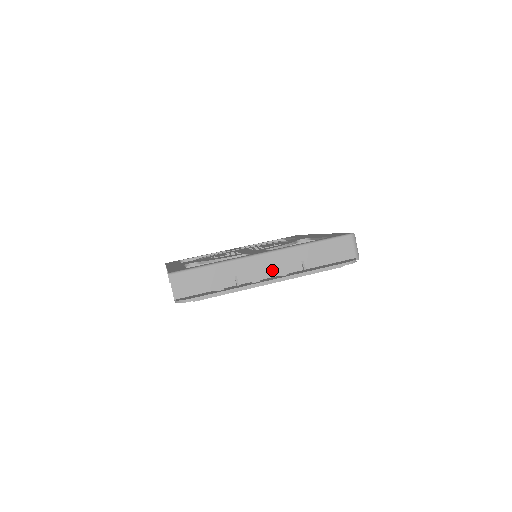
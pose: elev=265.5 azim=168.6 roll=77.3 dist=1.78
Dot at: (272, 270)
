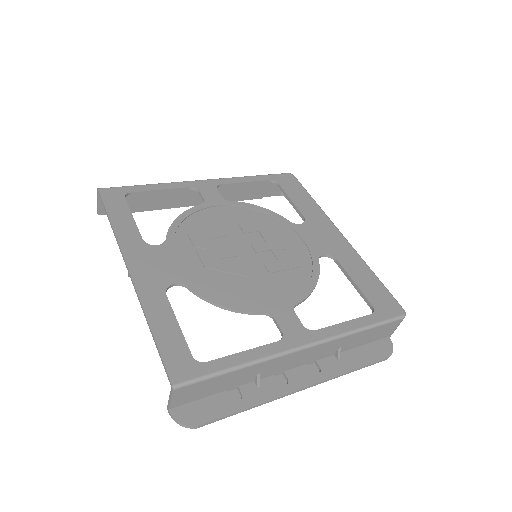
Dot at: (303, 361)
